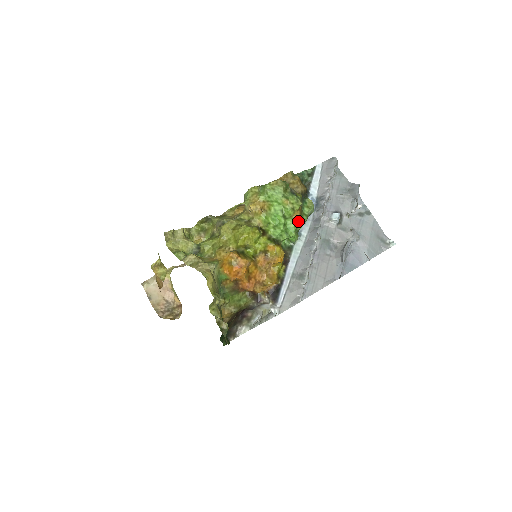
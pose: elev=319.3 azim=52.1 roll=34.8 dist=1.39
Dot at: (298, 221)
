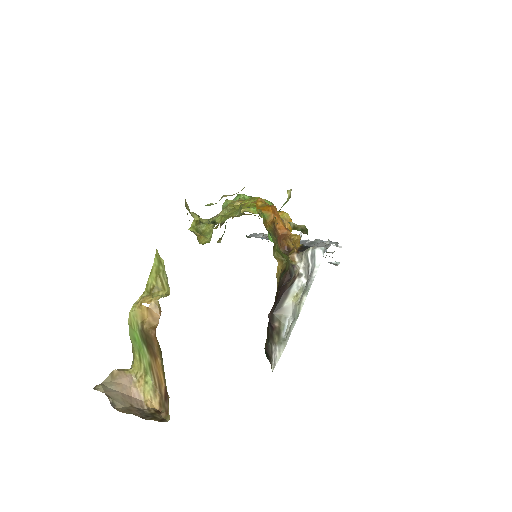
Dot at: occluded
